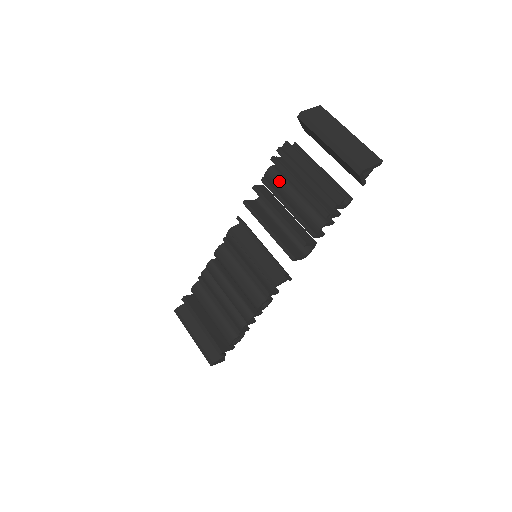
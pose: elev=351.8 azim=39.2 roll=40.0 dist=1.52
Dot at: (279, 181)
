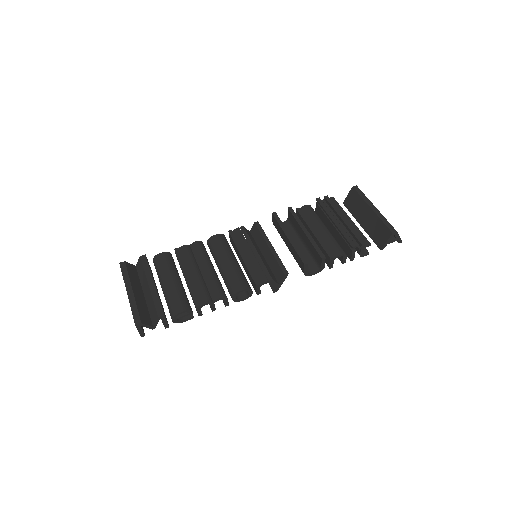
Dot at: (315, 215)
